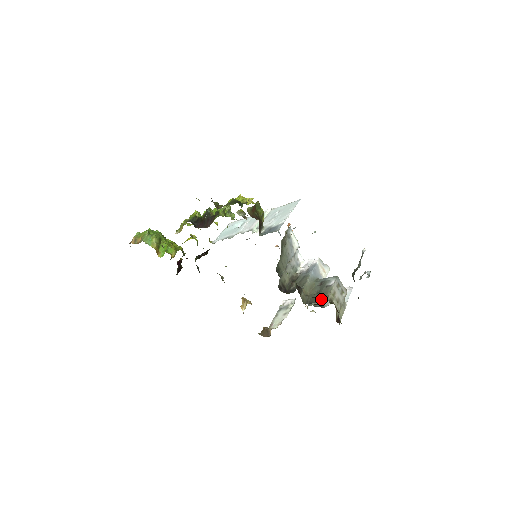
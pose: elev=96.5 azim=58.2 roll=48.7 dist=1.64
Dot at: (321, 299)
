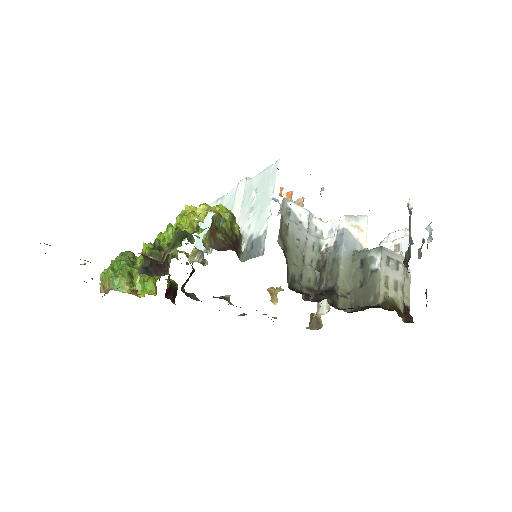
Dot at: (370, 302)
